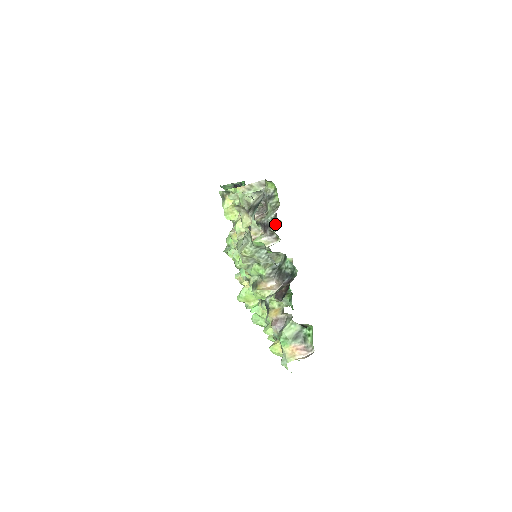
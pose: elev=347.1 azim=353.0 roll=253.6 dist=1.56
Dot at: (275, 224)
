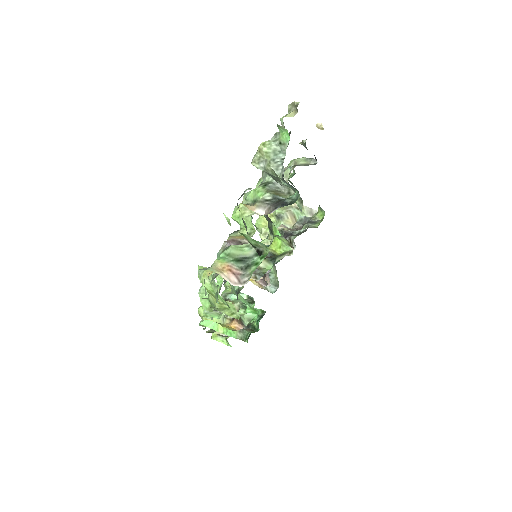
Dot at: (299, 234)
